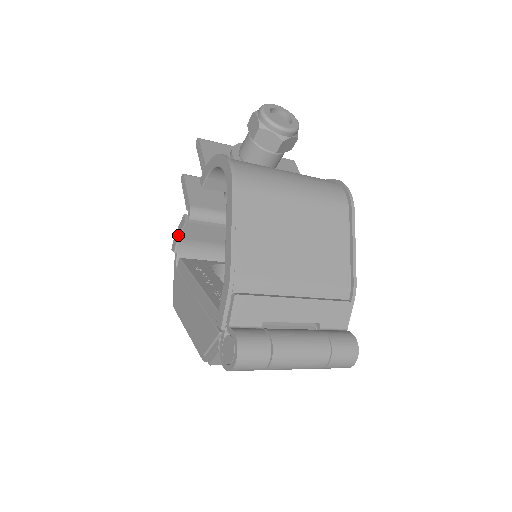
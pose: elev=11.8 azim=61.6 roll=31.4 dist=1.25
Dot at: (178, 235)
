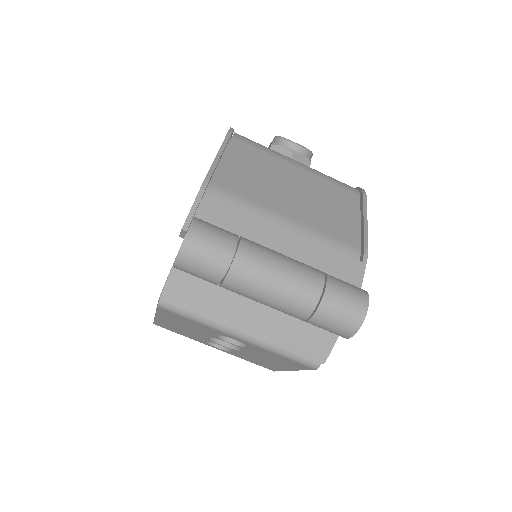
Dot at: occluded
